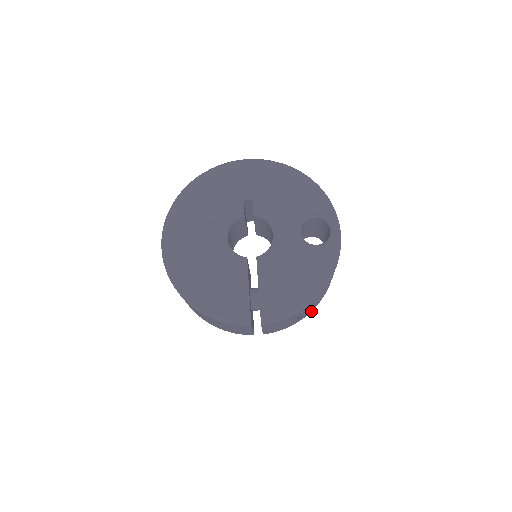
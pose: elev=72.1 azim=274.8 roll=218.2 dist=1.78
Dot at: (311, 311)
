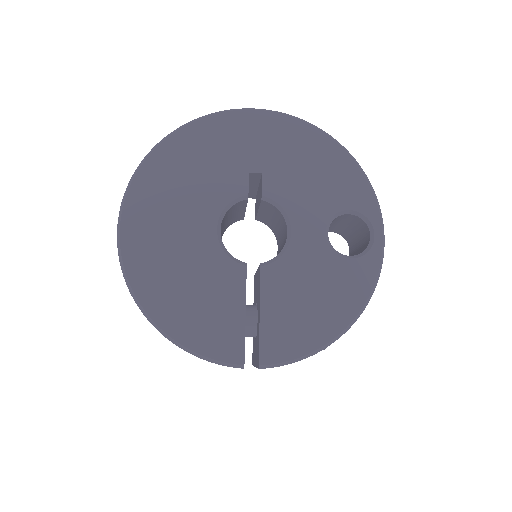
Dot at: occluded
